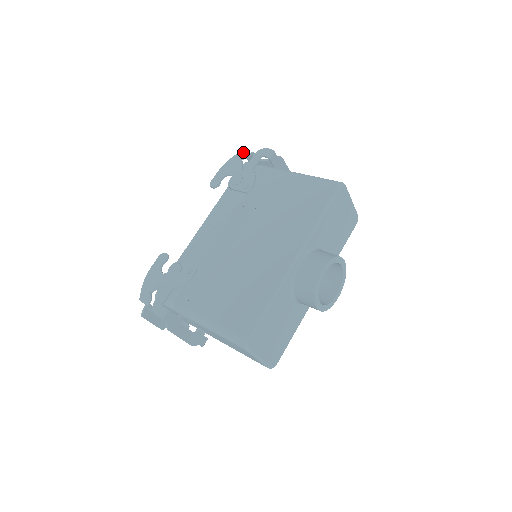
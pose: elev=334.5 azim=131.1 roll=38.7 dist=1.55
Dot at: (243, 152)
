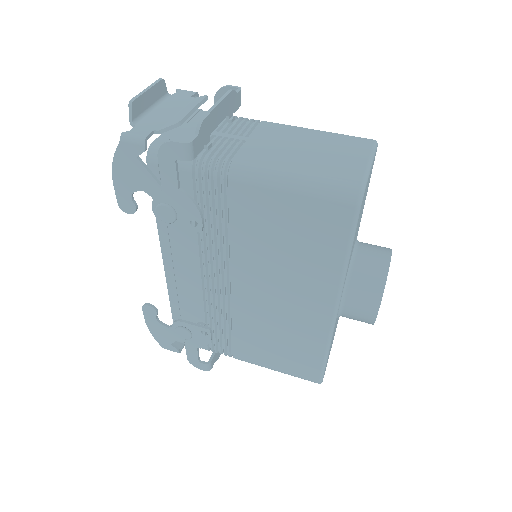
Dot at: (127, 142)
